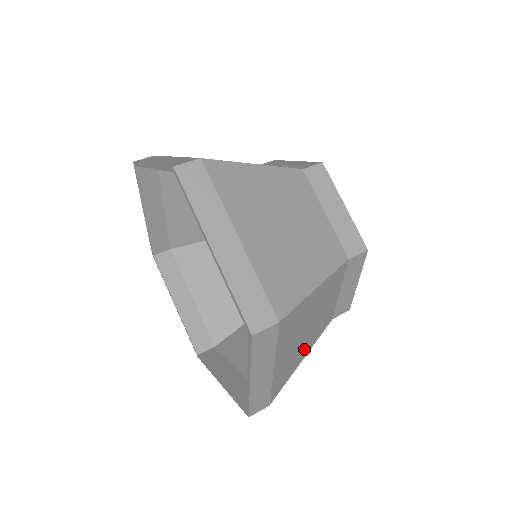
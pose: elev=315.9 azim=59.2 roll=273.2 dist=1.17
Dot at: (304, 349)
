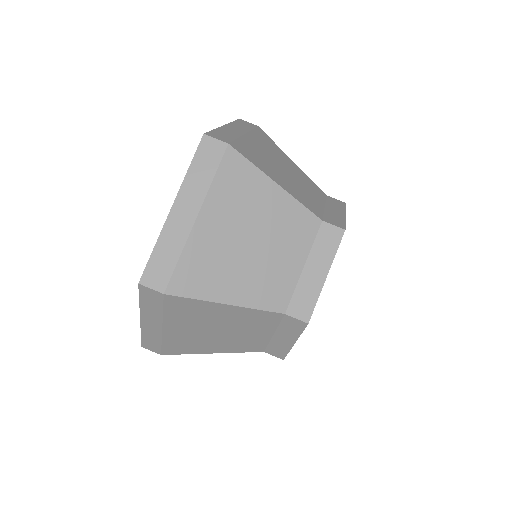
Dot at: (214, 345)
